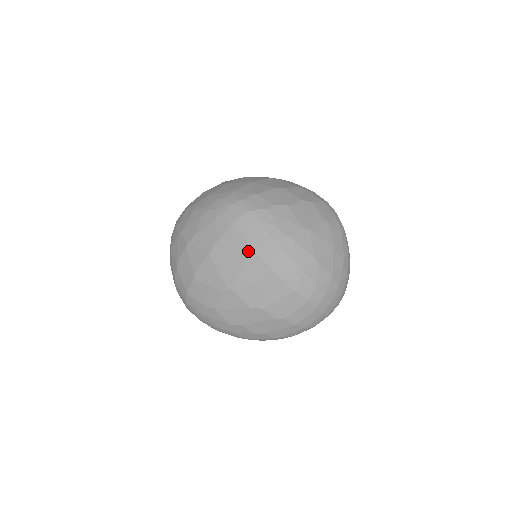
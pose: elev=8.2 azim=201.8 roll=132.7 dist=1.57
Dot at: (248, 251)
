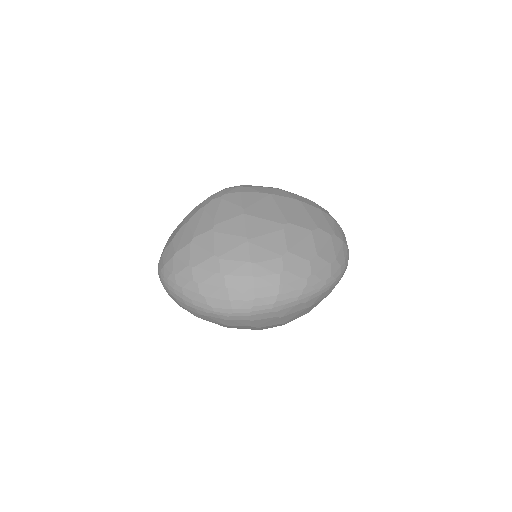
Dot at: (270, 196)
